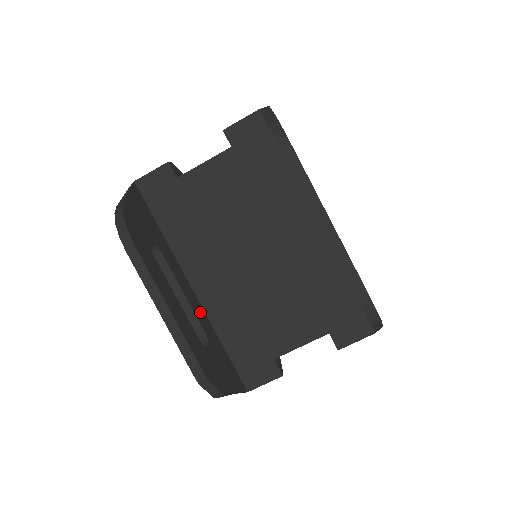
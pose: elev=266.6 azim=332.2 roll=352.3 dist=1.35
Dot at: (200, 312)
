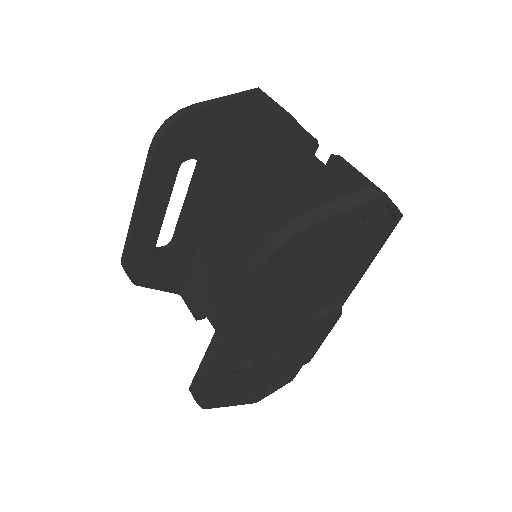
Dot at: (195, 228)
